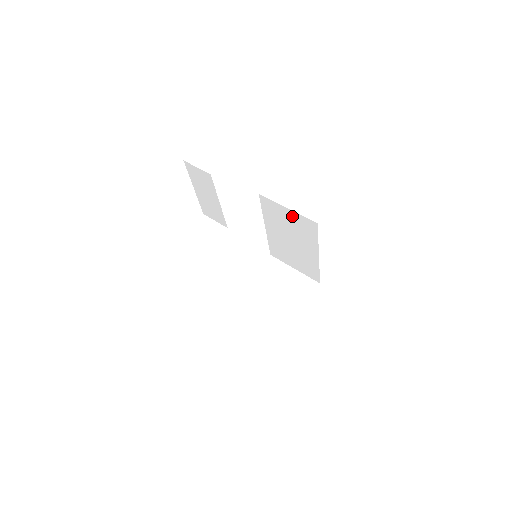
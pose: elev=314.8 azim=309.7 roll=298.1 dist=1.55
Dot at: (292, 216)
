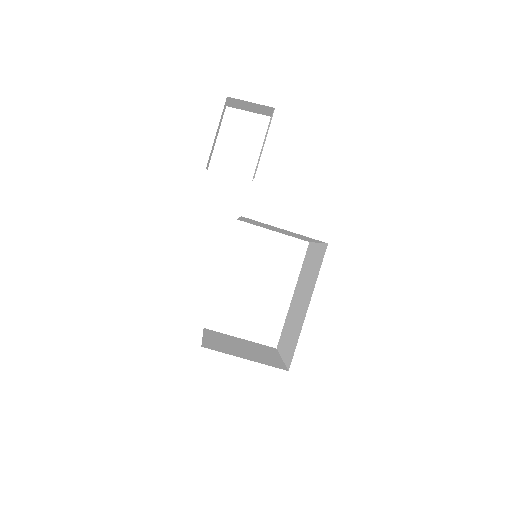
Dot at: (316, 253)
